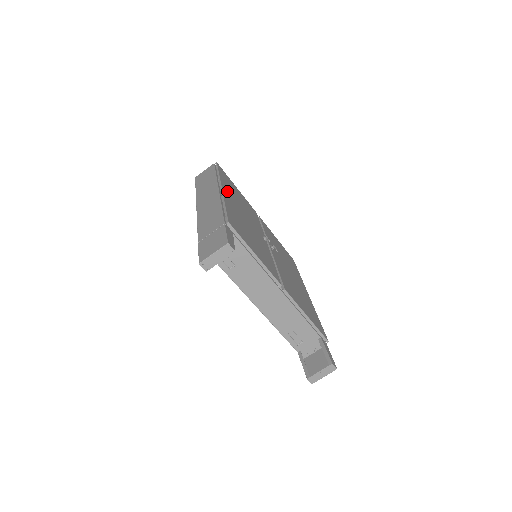
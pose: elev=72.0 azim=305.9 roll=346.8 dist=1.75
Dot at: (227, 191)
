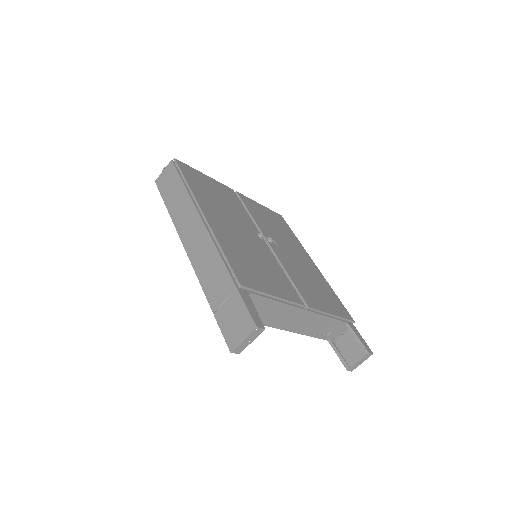
Dot at: (207, 209)
